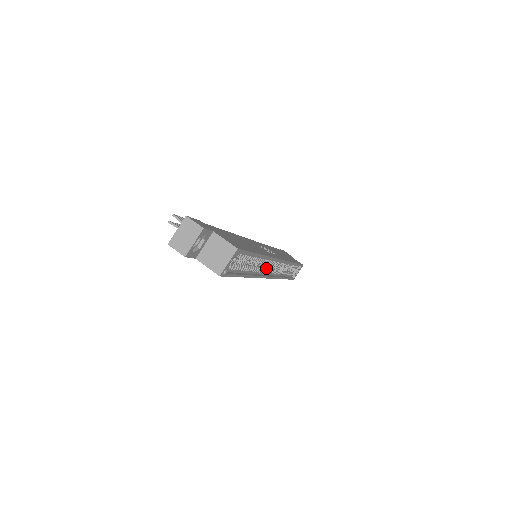
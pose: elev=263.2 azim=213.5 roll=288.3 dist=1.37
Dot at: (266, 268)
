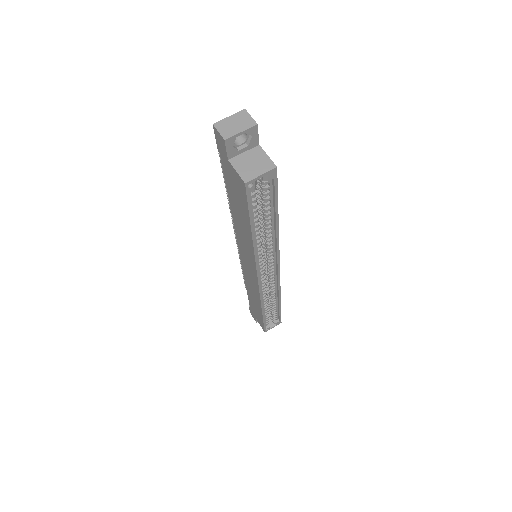
Dot at: (263, 265)
